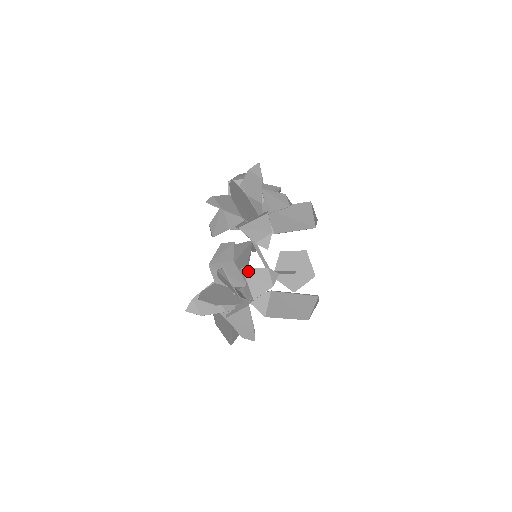
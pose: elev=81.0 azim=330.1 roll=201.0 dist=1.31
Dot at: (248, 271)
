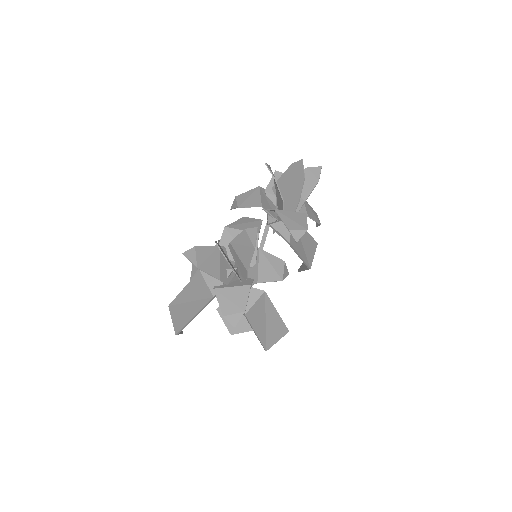
Dot at: (264, 253)
